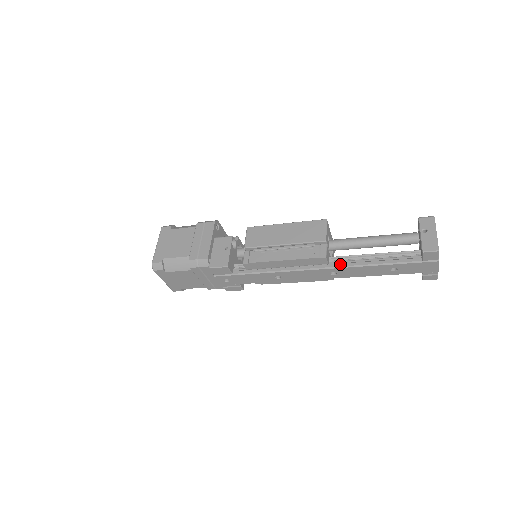
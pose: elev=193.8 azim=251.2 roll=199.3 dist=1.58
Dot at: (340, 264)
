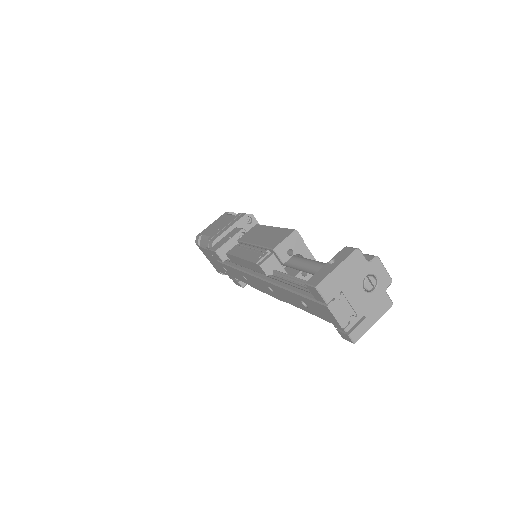
Dot at: (271, 278)
